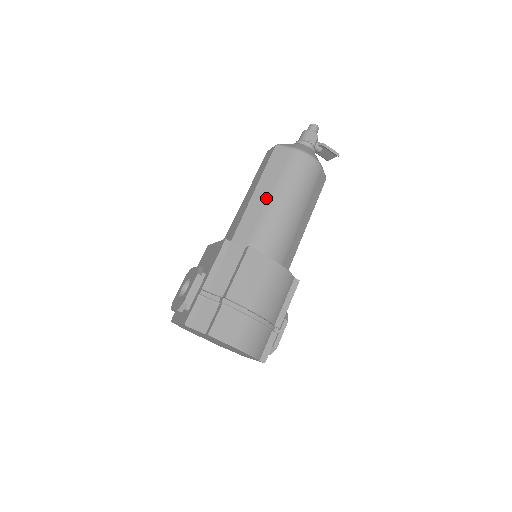
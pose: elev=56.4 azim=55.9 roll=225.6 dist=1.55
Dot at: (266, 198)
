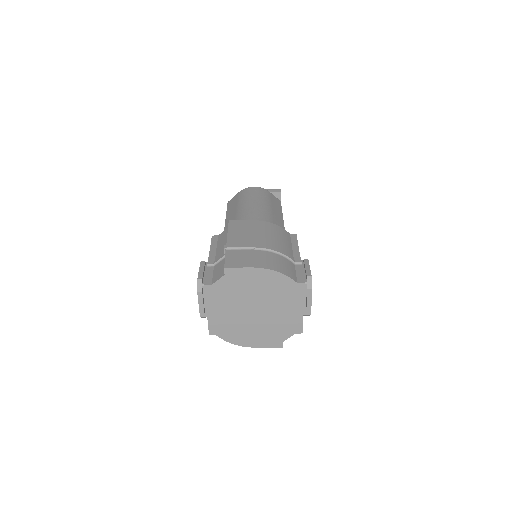
Dot at: (234, 215)
